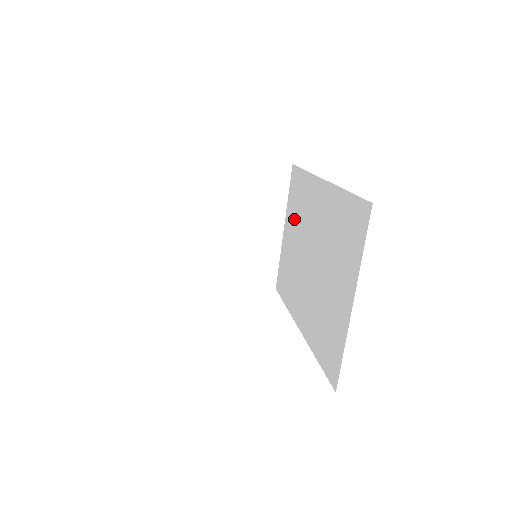
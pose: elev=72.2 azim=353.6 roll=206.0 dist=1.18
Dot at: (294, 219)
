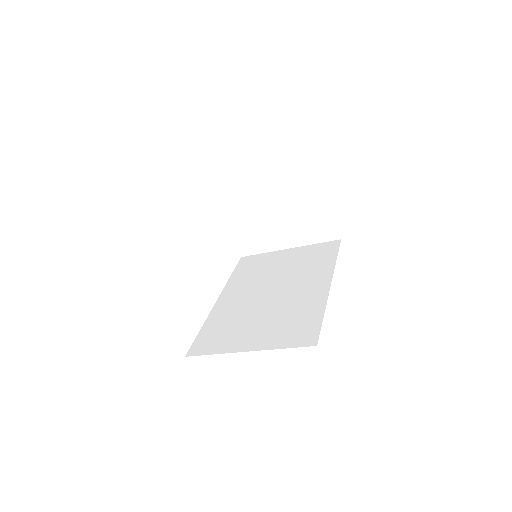
Dot at: (298, 259)
